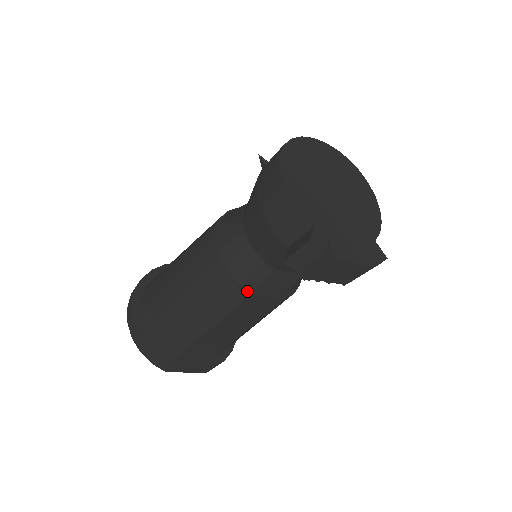
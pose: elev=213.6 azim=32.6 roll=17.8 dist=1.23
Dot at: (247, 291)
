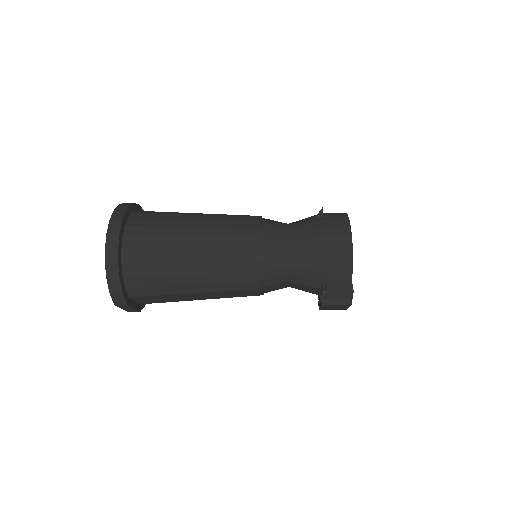
Dot at: (262, 286)
